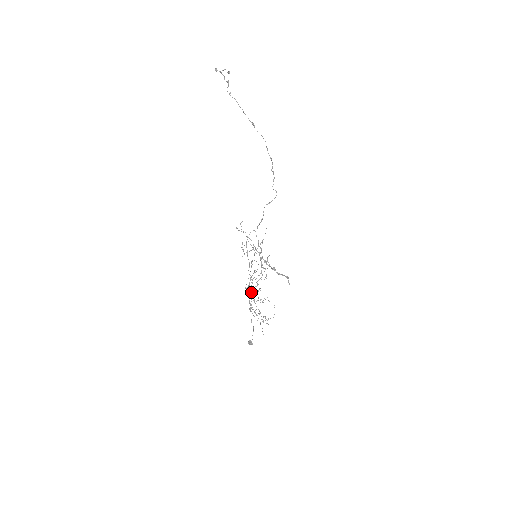
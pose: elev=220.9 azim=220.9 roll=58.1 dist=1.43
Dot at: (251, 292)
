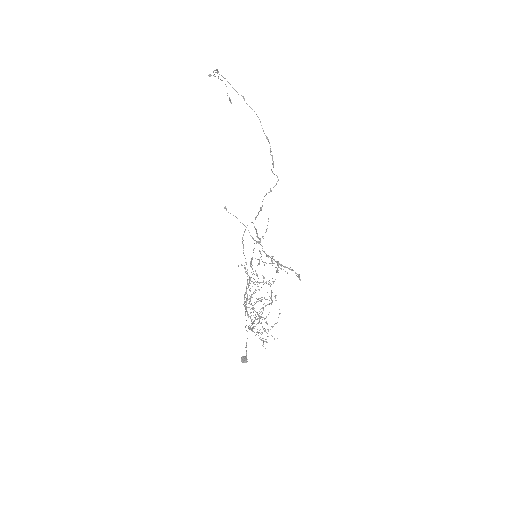
Dot at: (252, 307)
